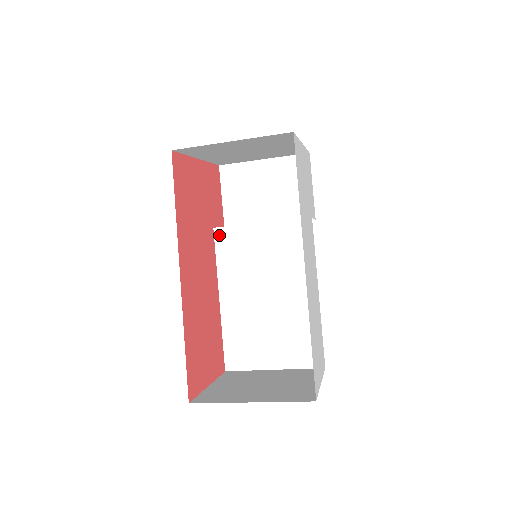
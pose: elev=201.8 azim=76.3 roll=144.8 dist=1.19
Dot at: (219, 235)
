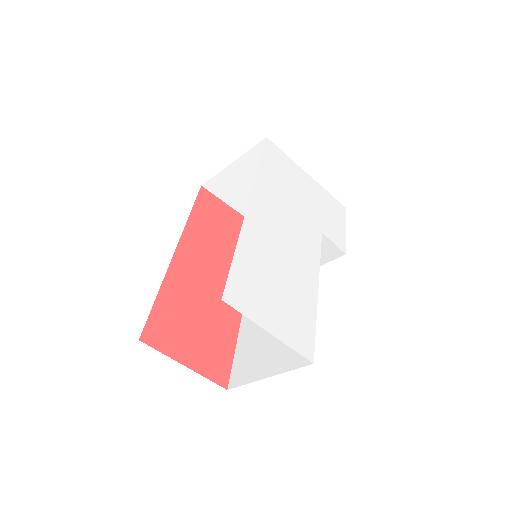
Dot at: occluded
